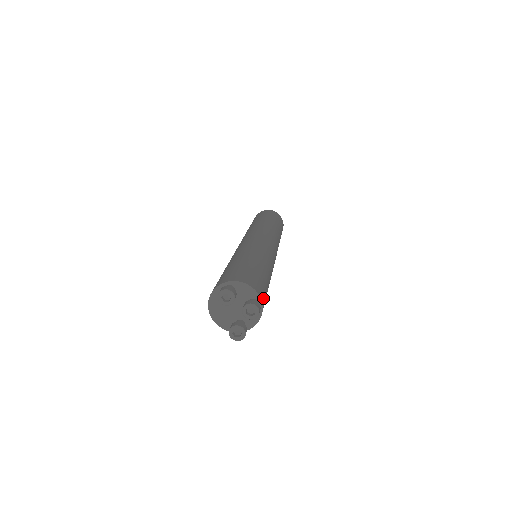
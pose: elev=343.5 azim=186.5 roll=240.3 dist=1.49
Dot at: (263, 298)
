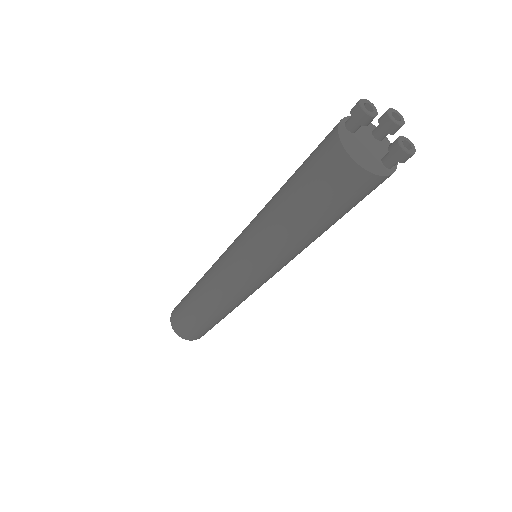
Dot at: occluded
